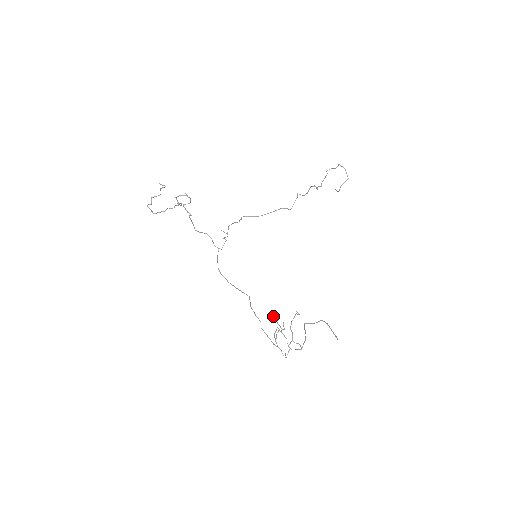
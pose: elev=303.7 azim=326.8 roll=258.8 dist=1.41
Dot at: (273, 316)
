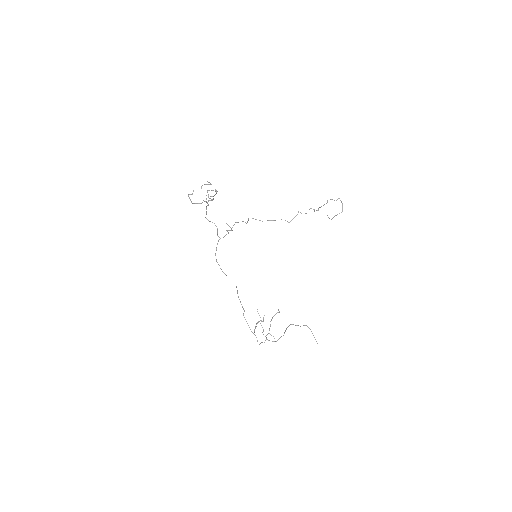
Dot at: (257, 309)
